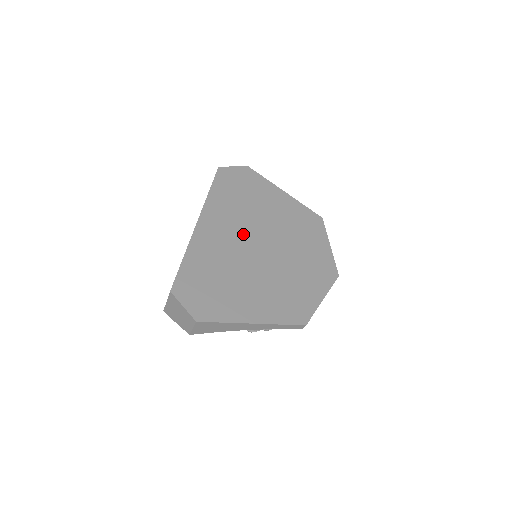
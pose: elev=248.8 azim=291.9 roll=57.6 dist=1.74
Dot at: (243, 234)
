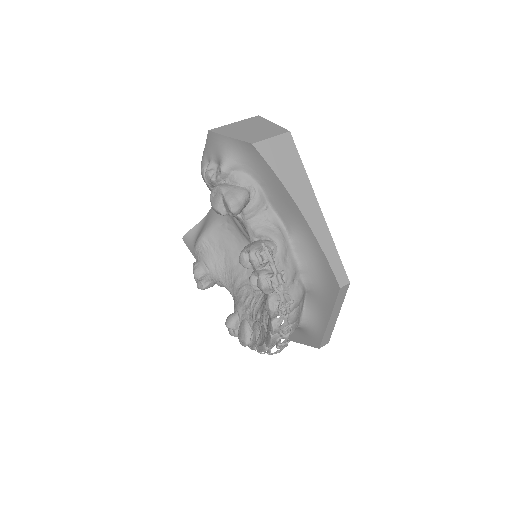
Dot at: occluded
